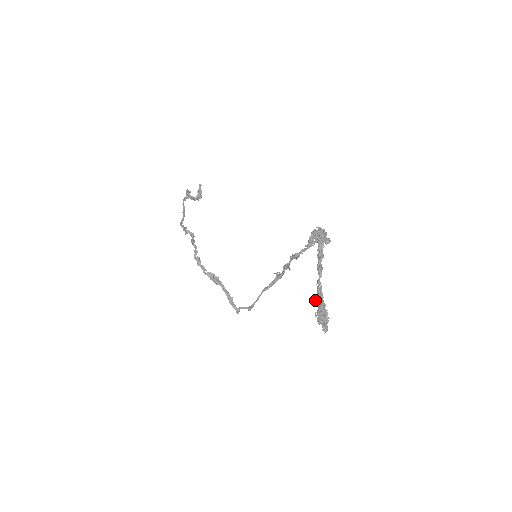
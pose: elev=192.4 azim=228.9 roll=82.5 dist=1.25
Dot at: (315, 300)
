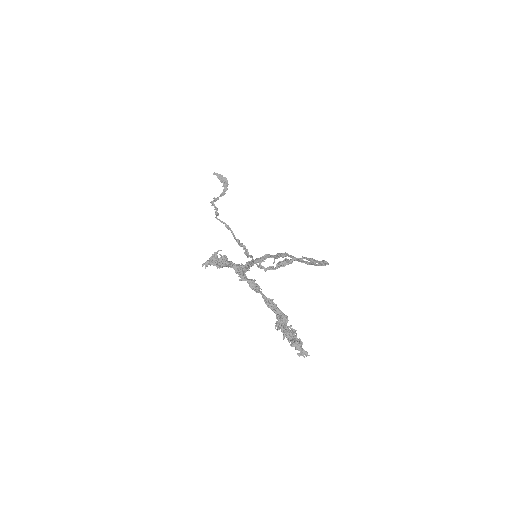
Dot at: (279, 322)
